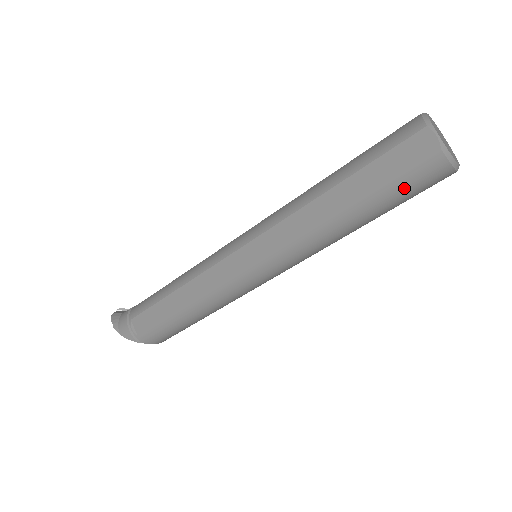
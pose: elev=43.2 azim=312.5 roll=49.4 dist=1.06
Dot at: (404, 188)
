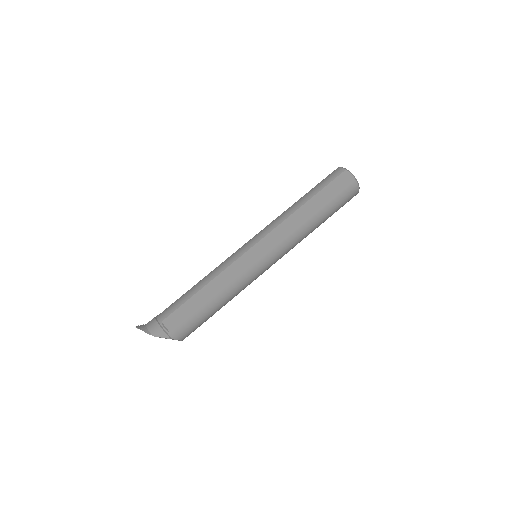
Dot at: (341, 199)
